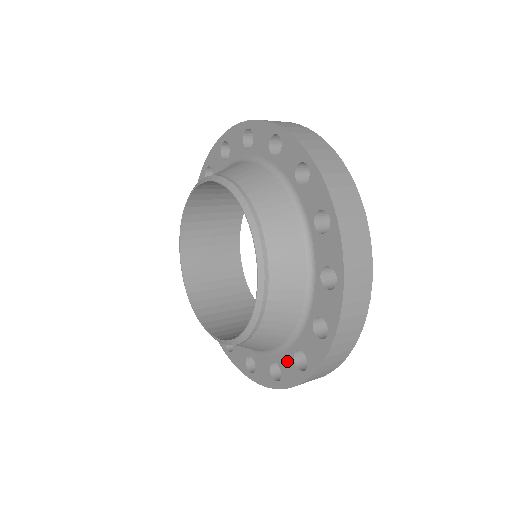
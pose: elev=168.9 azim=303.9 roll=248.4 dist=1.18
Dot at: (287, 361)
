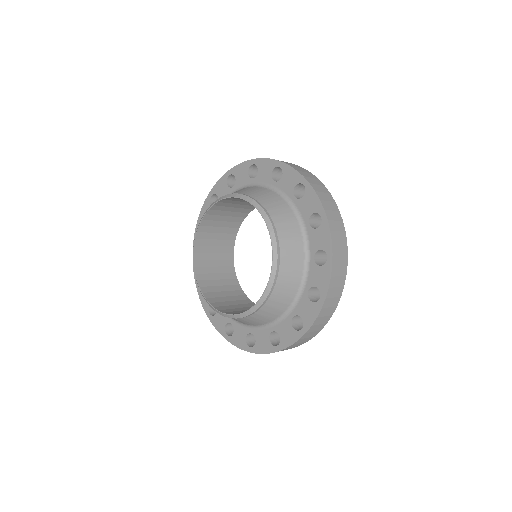
Dot at: (315, 273)
